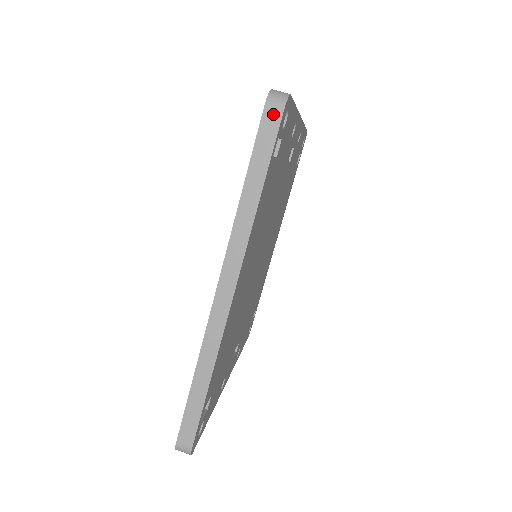
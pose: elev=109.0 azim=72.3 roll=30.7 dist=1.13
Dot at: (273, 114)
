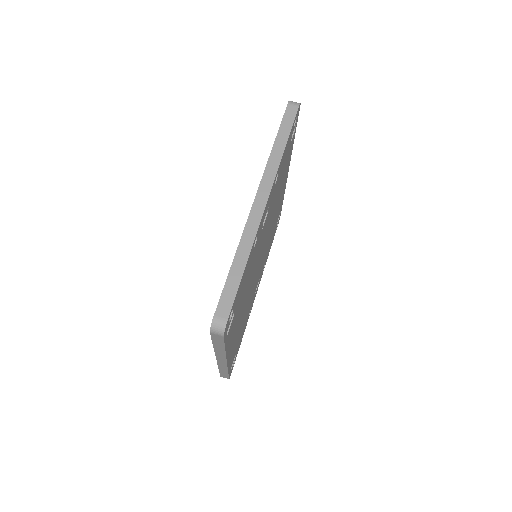
Dot at: (217, 336)
